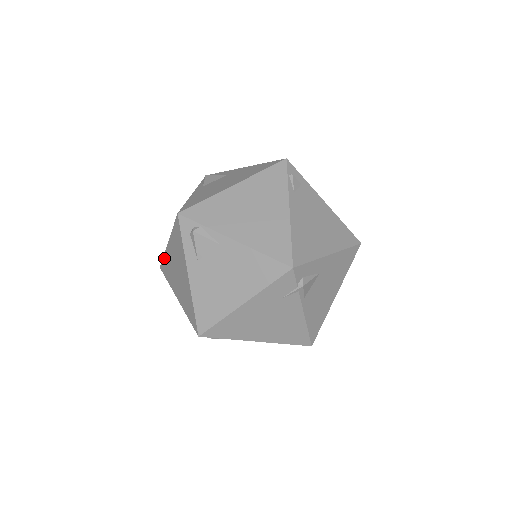
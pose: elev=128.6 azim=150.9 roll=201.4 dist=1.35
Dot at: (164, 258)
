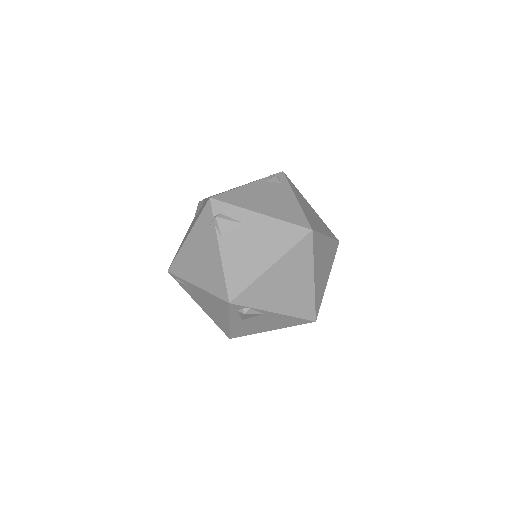
Dot at: occluded
